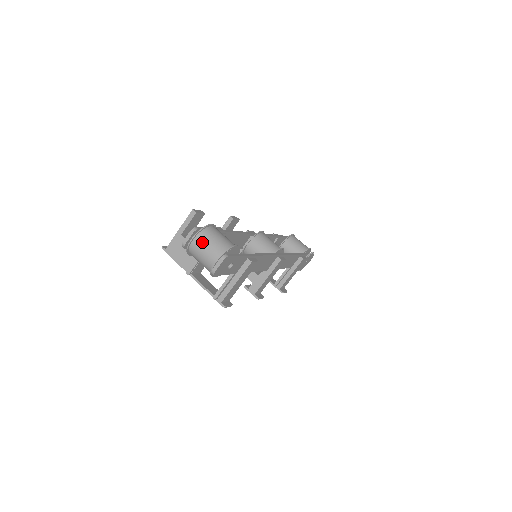
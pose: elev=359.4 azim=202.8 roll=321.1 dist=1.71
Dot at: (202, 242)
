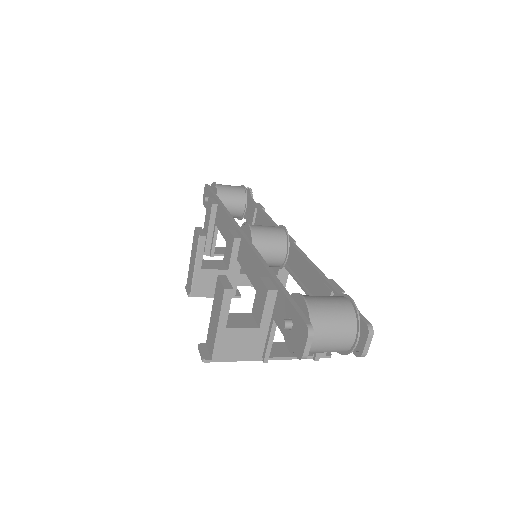
Dot at: (323, 334)
